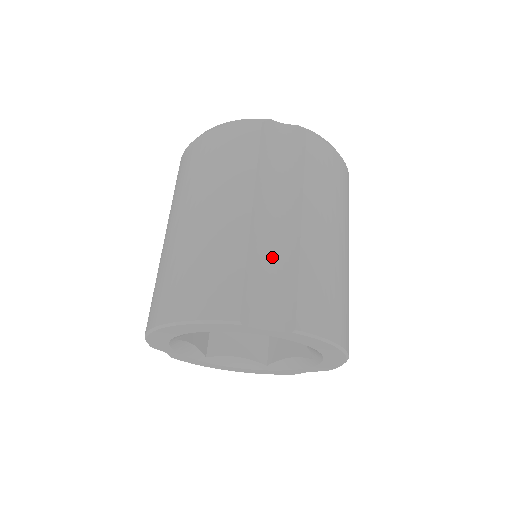
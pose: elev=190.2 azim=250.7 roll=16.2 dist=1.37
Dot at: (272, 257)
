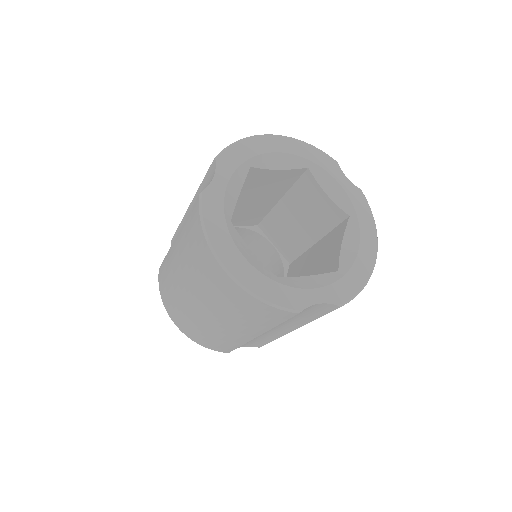
Dot at: occluded
